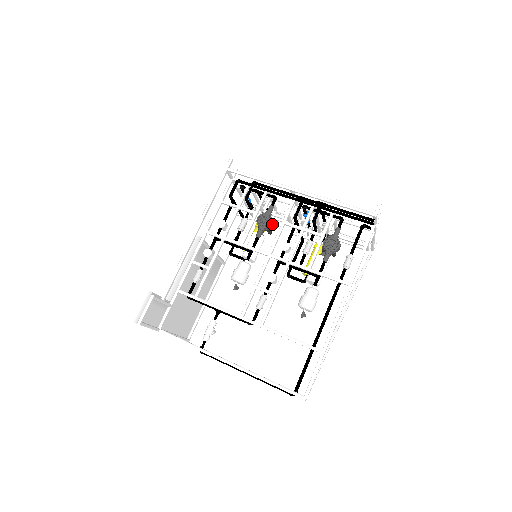
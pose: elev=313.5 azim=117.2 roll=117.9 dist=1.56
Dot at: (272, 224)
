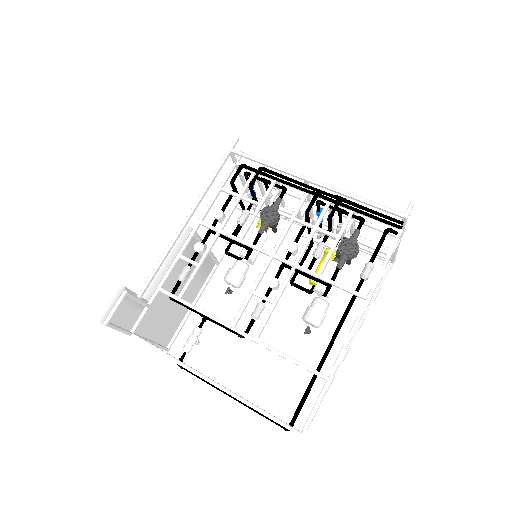
Dot at: (278, 219)
